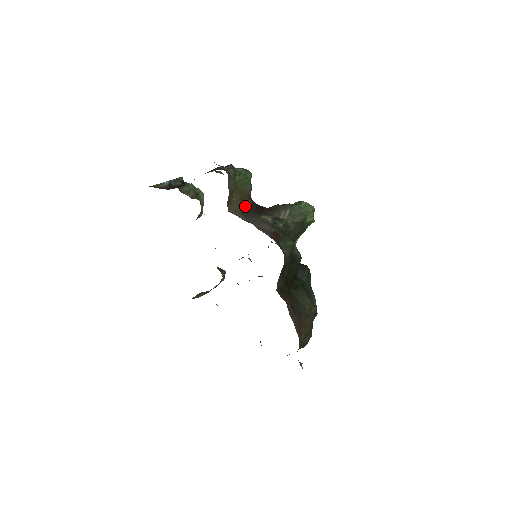
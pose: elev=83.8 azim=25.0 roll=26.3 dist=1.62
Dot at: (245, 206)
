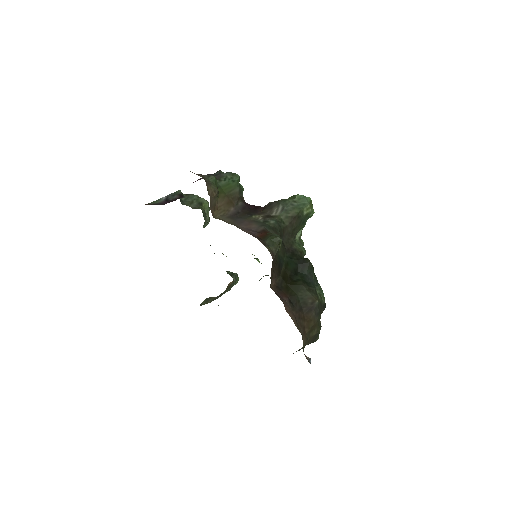
Dot at: (235, 209)
